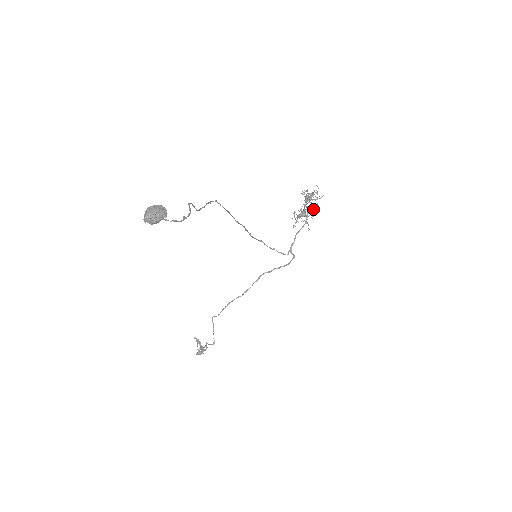
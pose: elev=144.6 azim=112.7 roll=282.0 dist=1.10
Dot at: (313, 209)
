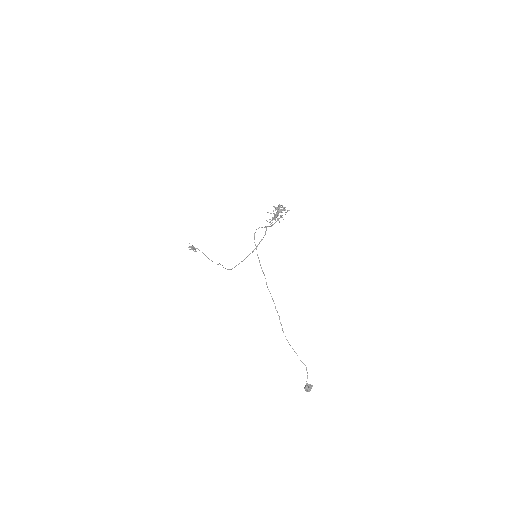
Dot at: occluded
